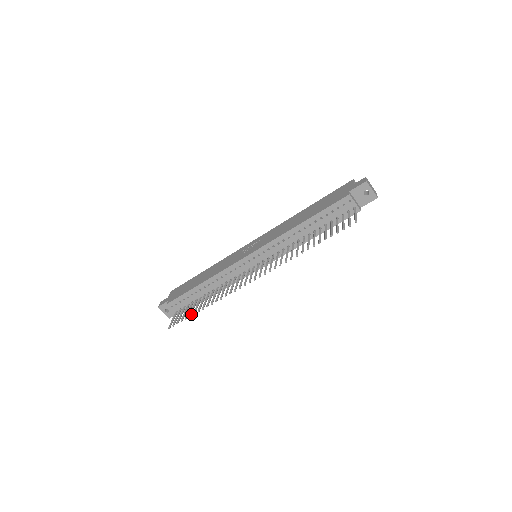
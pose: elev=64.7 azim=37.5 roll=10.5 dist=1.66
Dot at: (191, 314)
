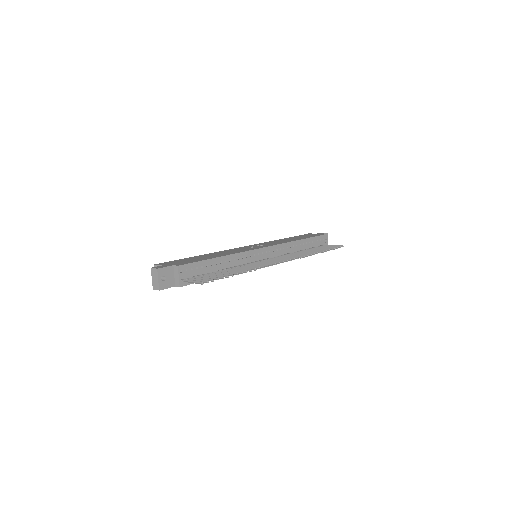
Dot at: (226, 276)
